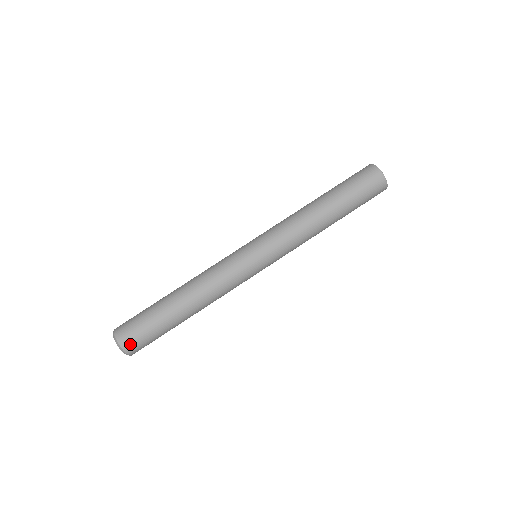
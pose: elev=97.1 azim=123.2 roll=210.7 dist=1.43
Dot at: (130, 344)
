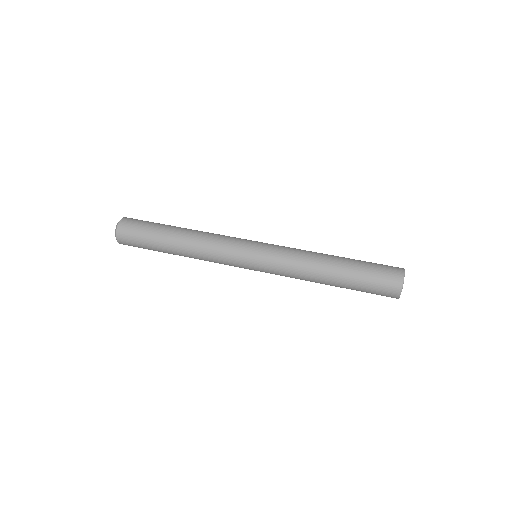
Dot at: (123, 234)
